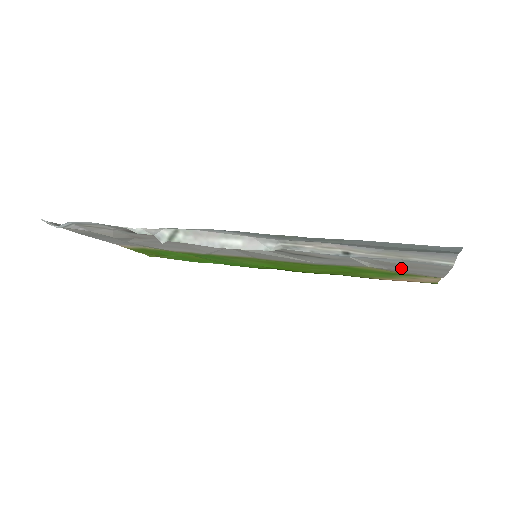
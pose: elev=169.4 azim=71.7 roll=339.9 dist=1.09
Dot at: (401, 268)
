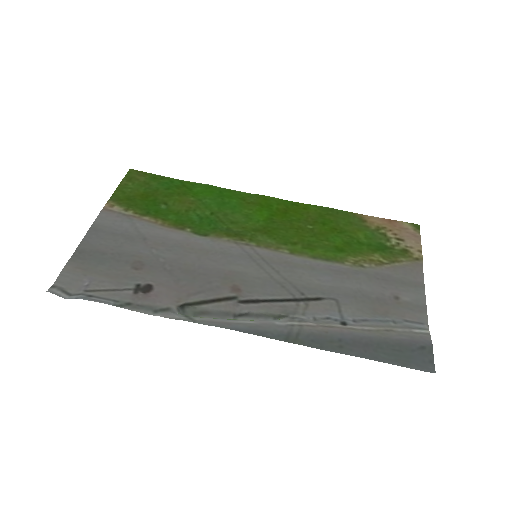
Dot at: (388, 290)
